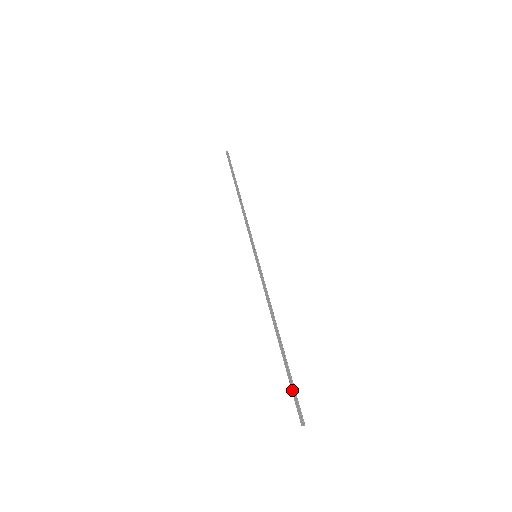
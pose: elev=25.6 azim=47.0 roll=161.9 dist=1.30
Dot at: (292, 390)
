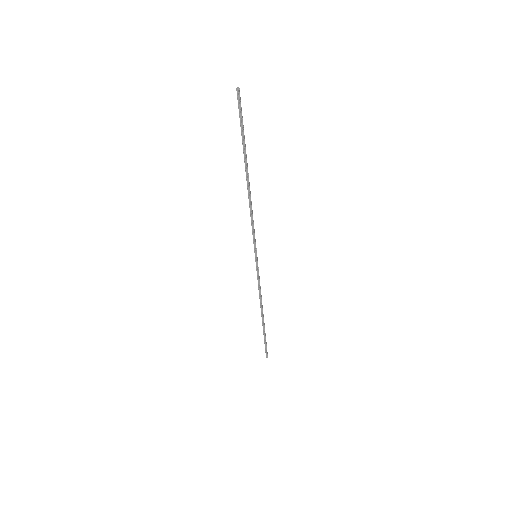
Dot at: (264, 343)
